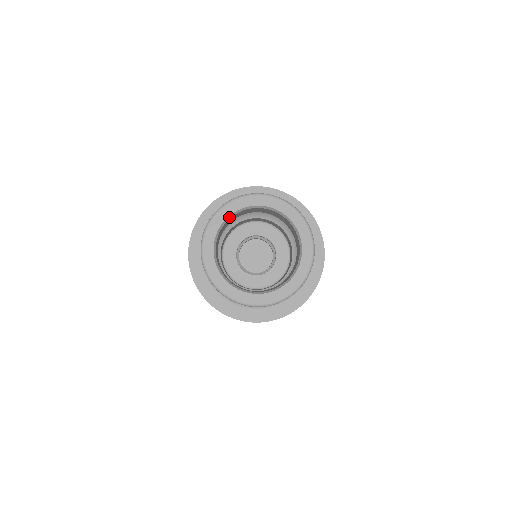
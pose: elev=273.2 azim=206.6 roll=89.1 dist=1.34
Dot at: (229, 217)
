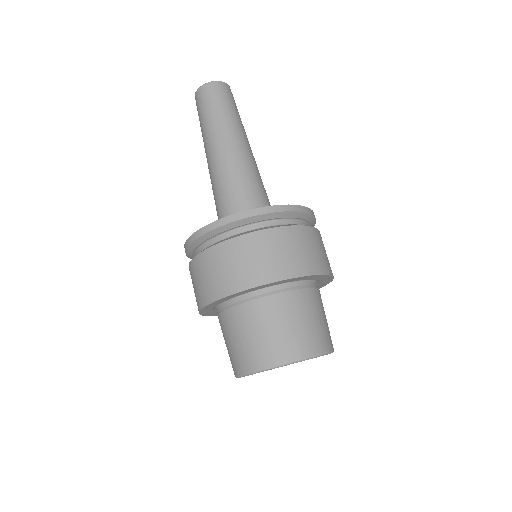
Dot at: occluded
